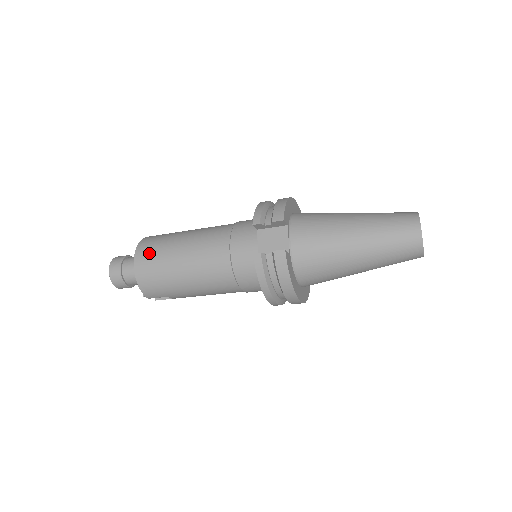
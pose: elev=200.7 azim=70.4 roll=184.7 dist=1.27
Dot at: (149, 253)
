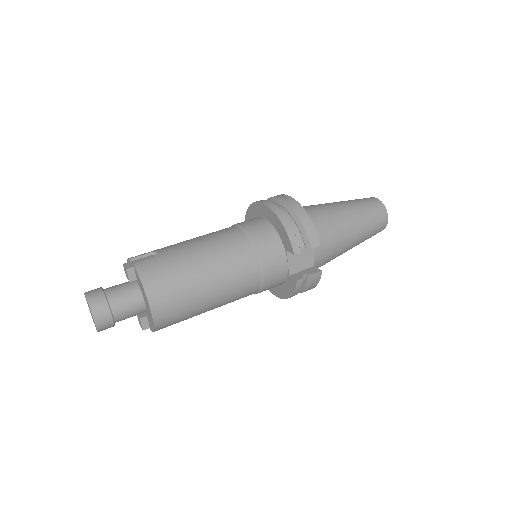
Dot at: (169, 299)
